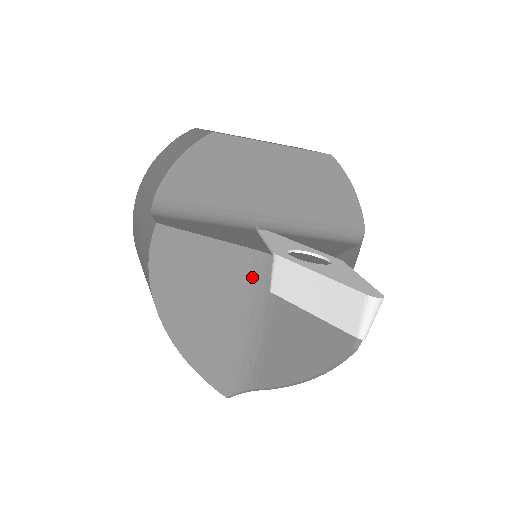
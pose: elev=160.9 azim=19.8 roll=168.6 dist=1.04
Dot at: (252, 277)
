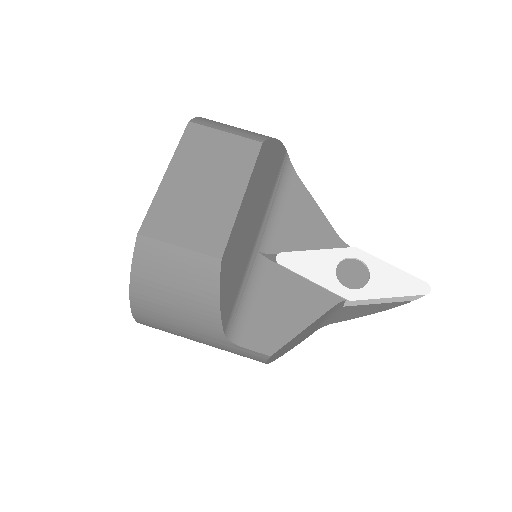
Dot at: (331, 311)
